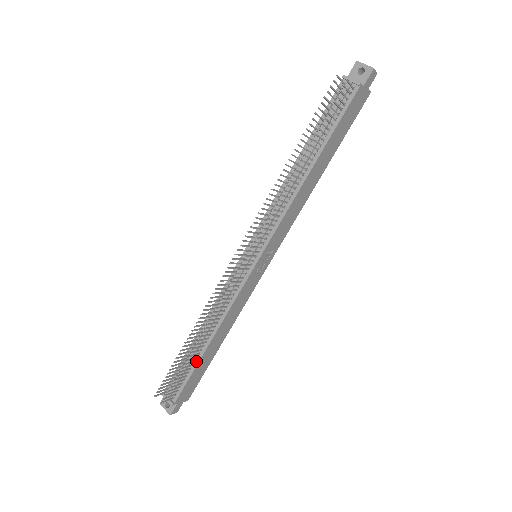
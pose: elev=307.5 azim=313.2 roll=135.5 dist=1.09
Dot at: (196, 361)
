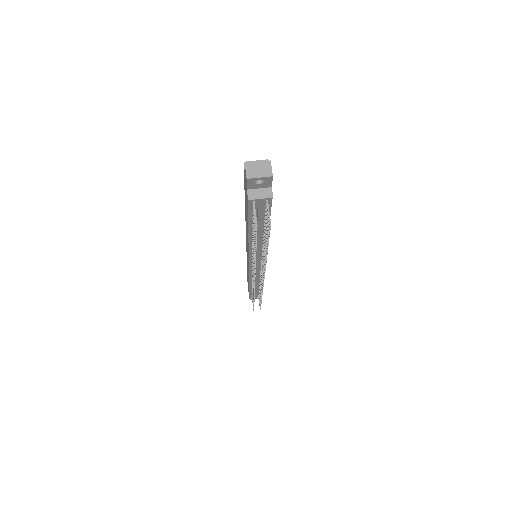
Dot at: occluded
